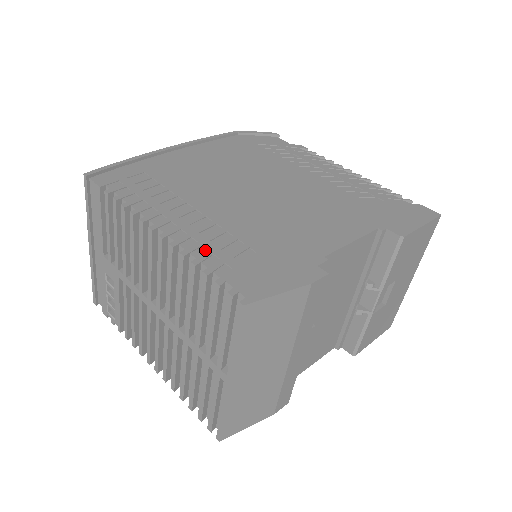
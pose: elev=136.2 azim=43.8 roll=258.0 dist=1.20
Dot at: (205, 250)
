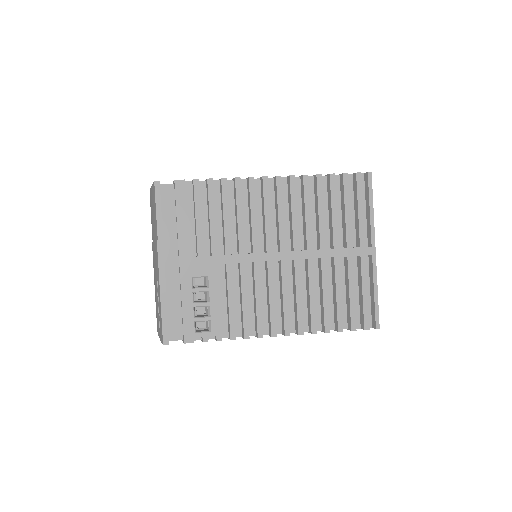
Dot at: occluded
